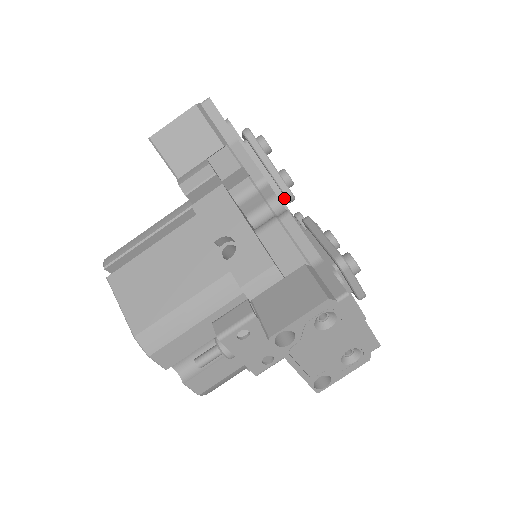
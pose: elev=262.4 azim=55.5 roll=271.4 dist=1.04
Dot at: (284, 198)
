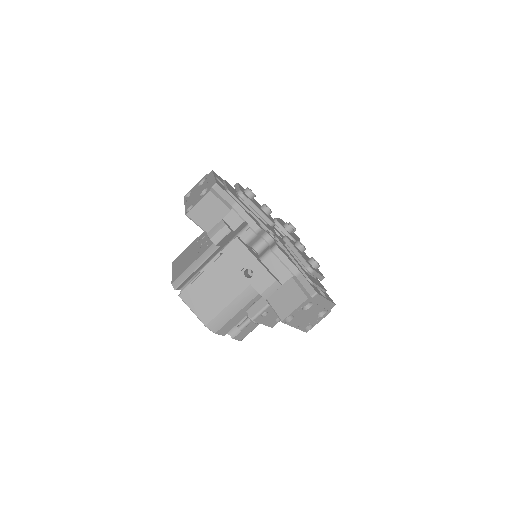
Dot at: occluded
